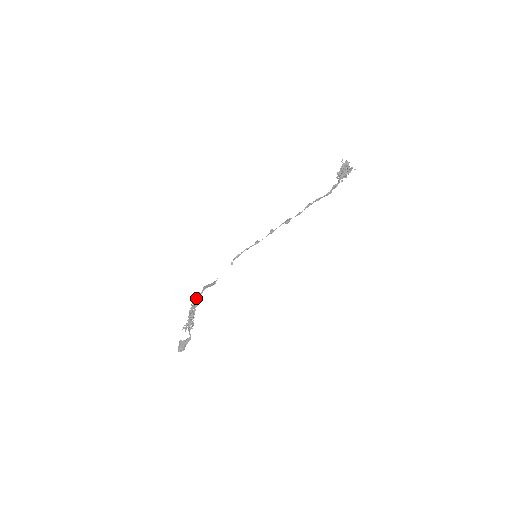
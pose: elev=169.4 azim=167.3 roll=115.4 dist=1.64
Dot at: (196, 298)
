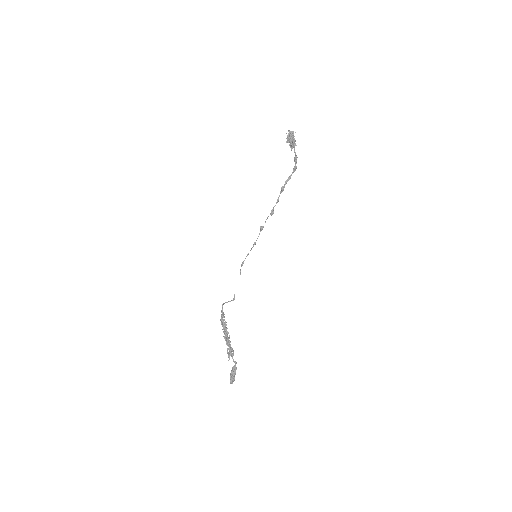
Dot at: (221, 318)
